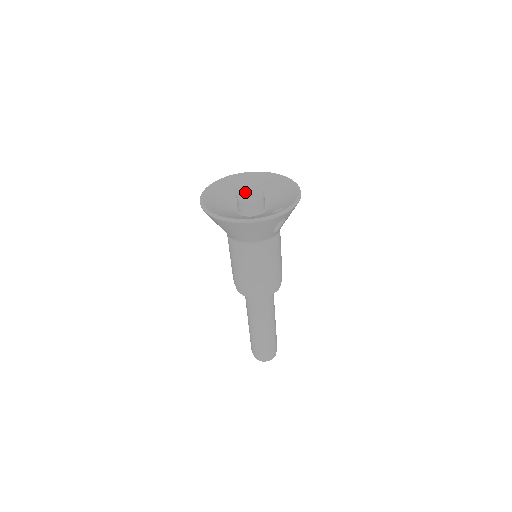
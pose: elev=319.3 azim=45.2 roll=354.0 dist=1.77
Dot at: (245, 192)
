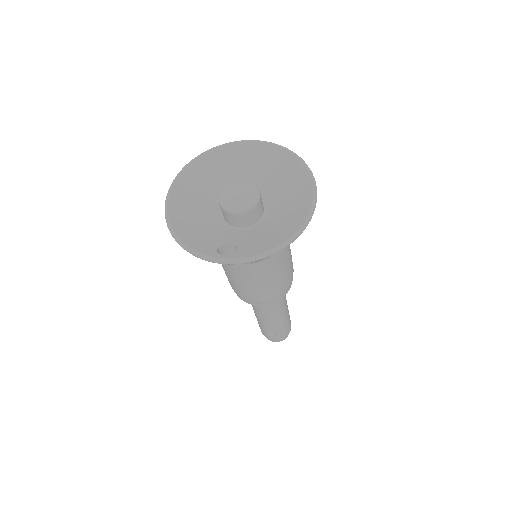
Dot at: (238, 188)
